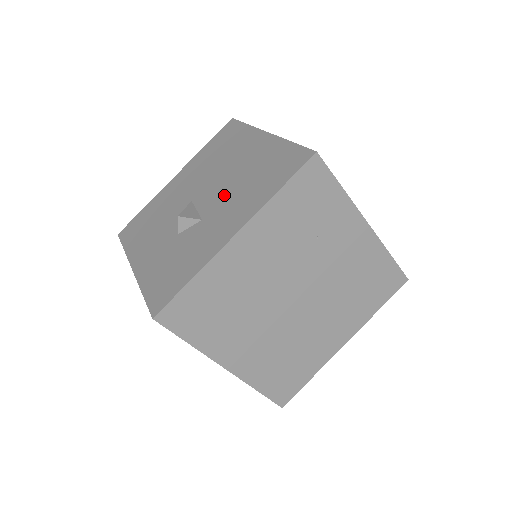
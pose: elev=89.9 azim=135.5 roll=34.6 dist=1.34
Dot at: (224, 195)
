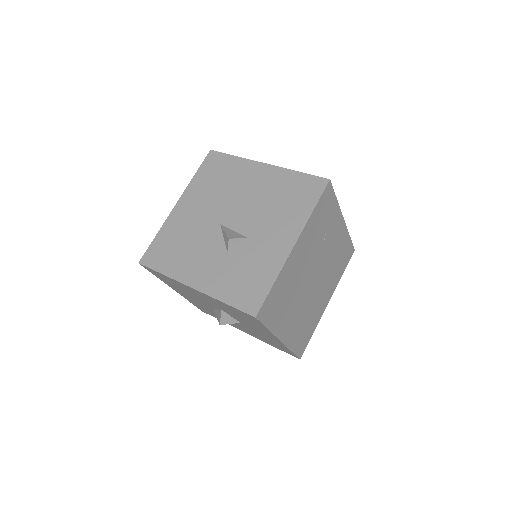
Dot at: (258, 216)
